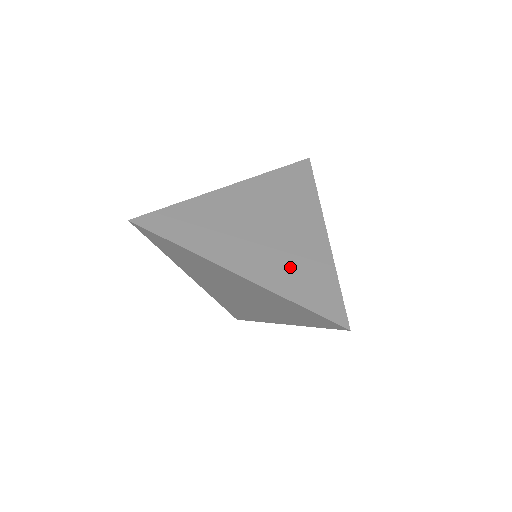
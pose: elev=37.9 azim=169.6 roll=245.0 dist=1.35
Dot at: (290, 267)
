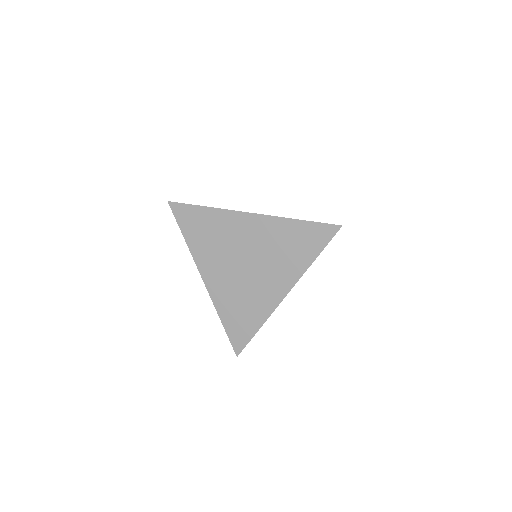
Dot at: (237, 300)
